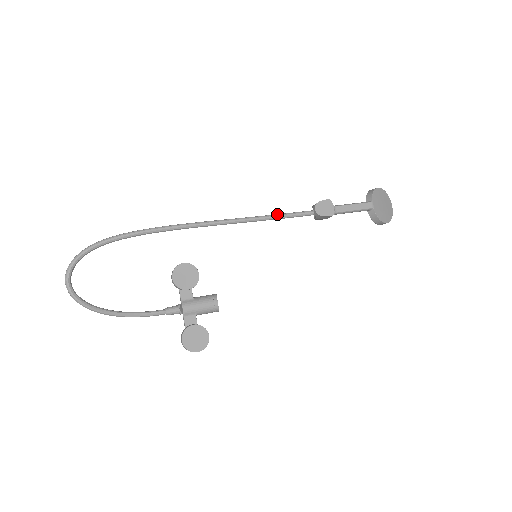
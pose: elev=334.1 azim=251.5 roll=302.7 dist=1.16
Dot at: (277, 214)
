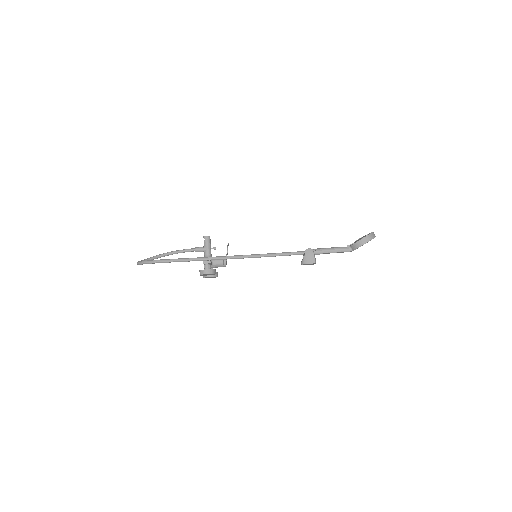
Dot at: occluded
